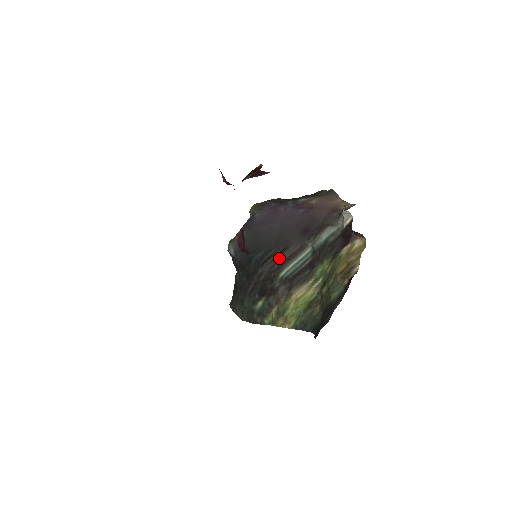
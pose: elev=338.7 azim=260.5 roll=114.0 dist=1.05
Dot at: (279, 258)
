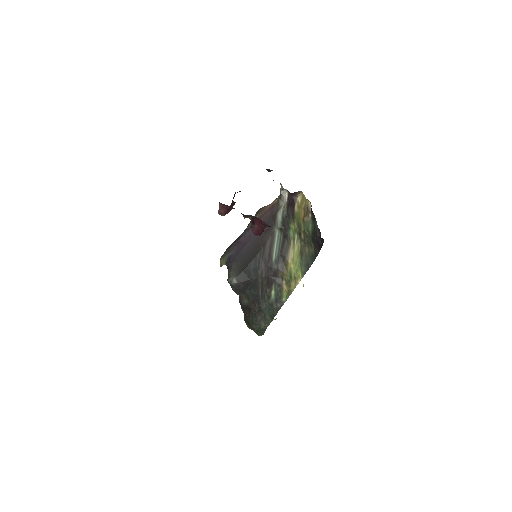
Dot at: (265, 253)
